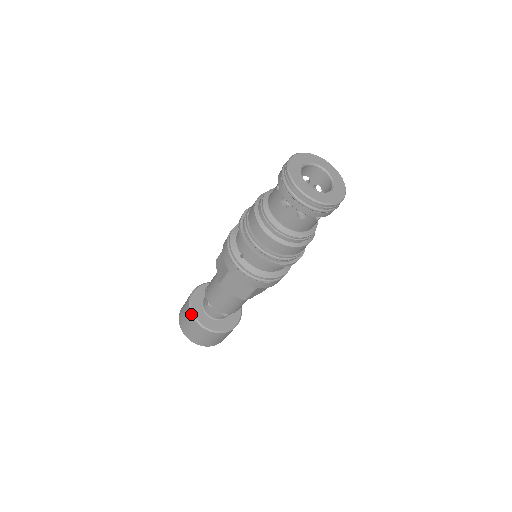
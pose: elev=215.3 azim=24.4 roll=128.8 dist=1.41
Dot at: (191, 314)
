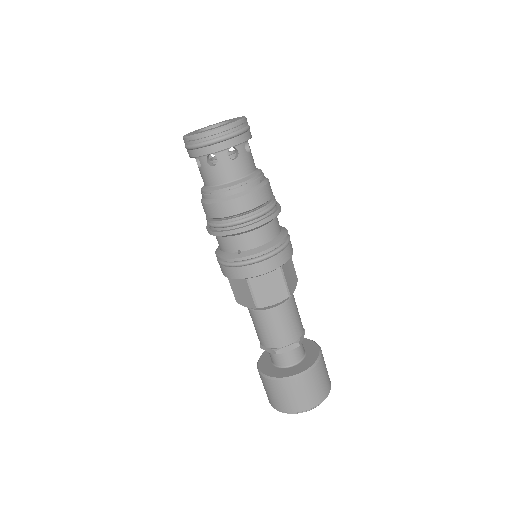
Dot at: (274, 380)
